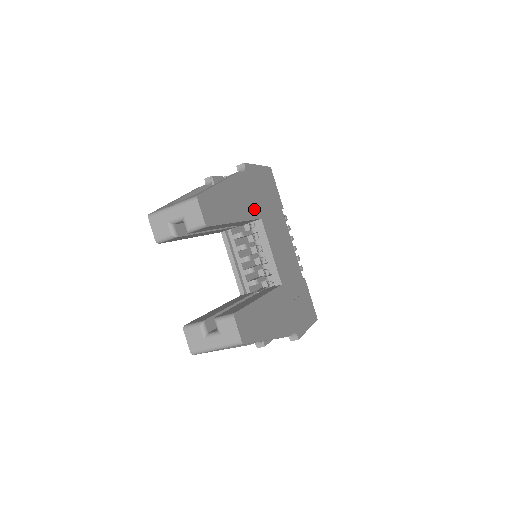
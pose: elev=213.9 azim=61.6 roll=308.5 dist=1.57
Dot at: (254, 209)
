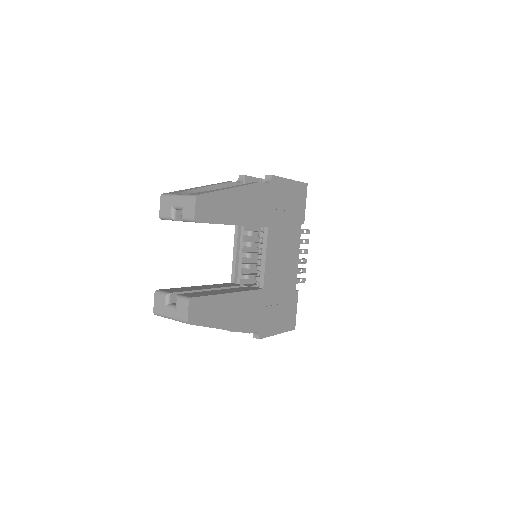
Dot at: (263, 218)
